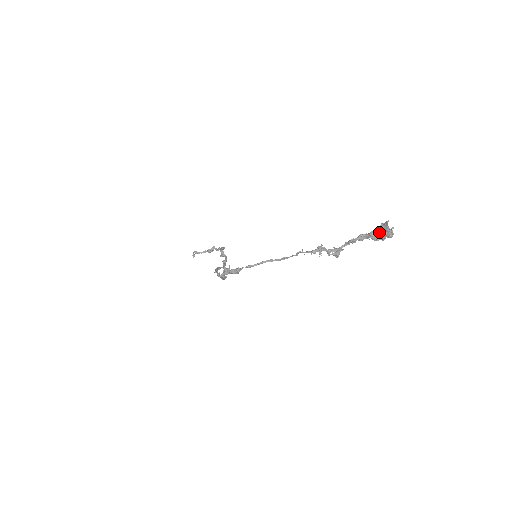
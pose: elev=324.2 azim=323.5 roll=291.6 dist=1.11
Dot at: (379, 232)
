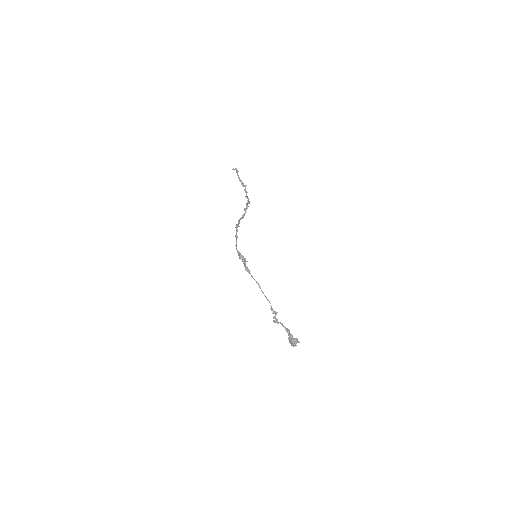
Dot at: (293, 340)
